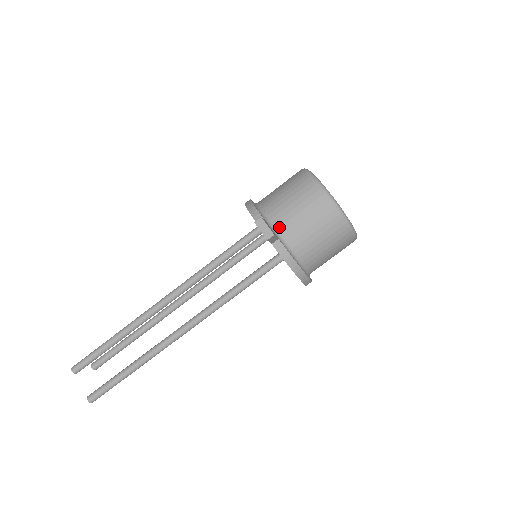
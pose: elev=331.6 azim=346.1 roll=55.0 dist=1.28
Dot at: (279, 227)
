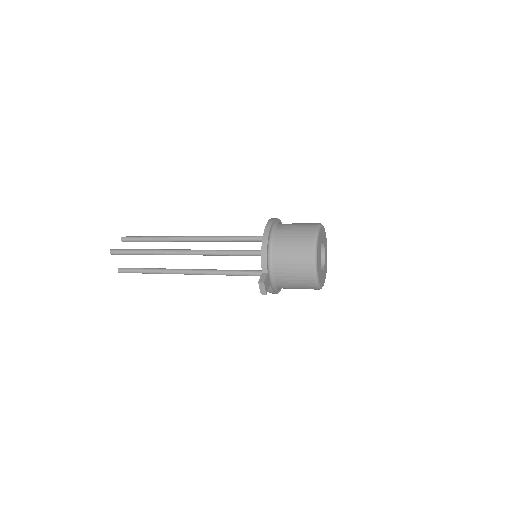
Dot at: (275, 276)
